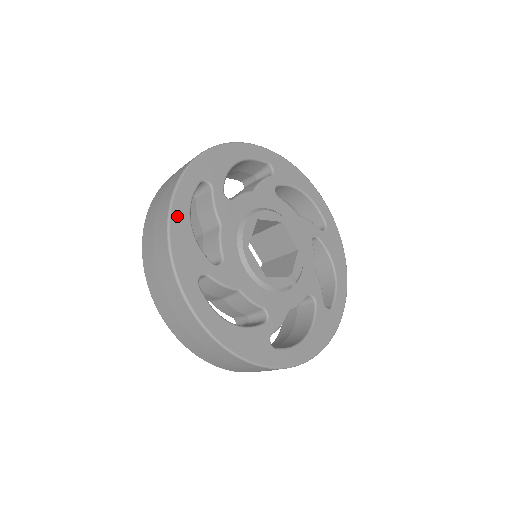
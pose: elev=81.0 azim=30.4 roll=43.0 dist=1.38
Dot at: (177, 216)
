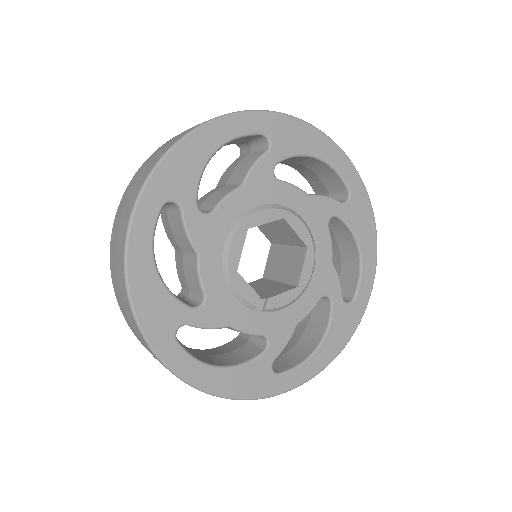
Dot at: (207, 134)
